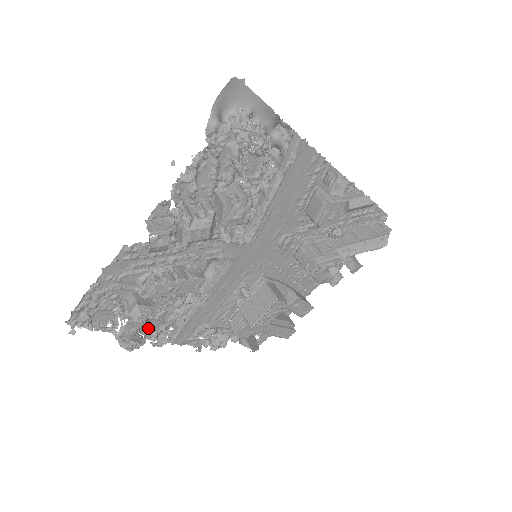
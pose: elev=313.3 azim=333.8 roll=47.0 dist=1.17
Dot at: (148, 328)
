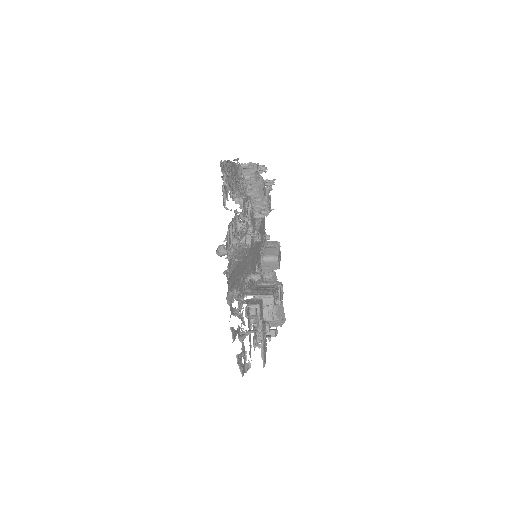
Dot at: (228, 238)
